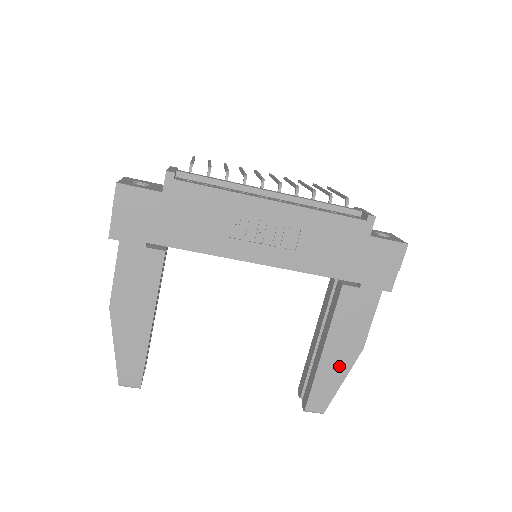
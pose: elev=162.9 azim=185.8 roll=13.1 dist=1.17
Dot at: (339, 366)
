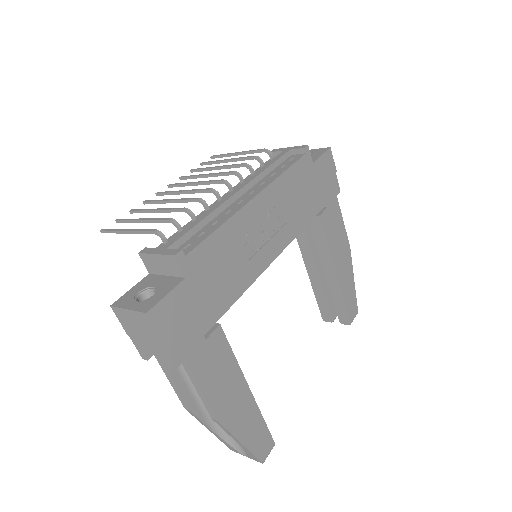
Dot at: (347, 273)
